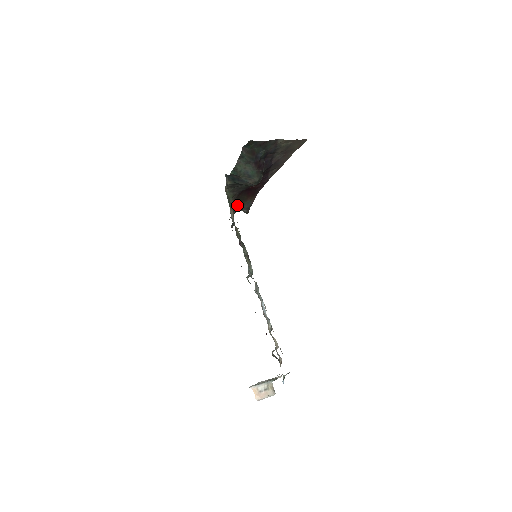
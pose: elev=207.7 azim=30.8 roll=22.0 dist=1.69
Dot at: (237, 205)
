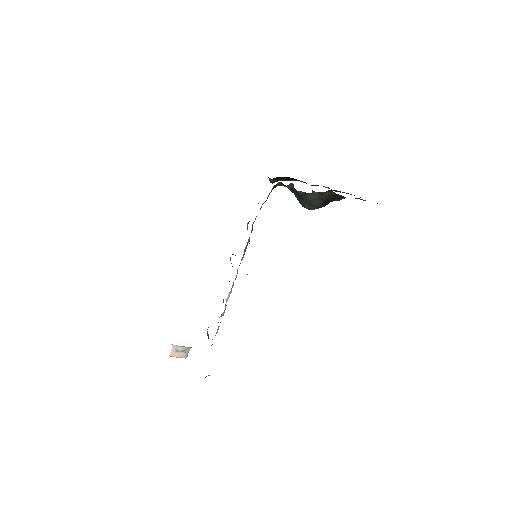
Dot at: (271, 179)
